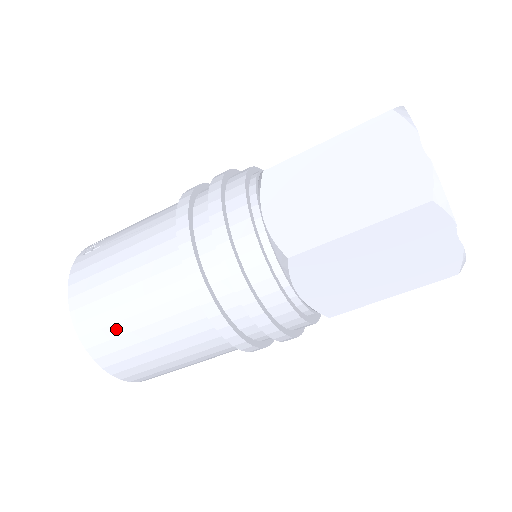
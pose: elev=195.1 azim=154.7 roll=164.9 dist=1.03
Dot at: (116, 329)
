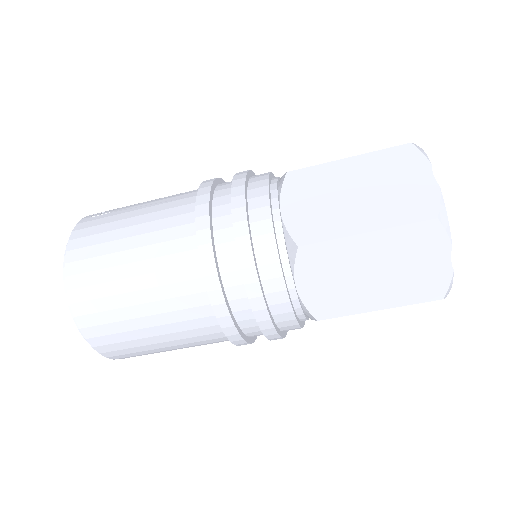
Dot at: (109, 288)
